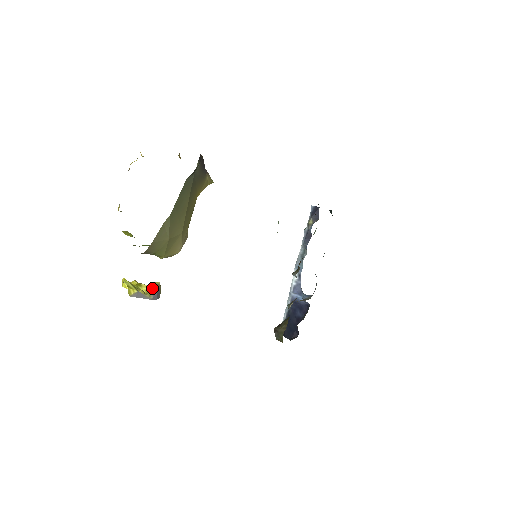
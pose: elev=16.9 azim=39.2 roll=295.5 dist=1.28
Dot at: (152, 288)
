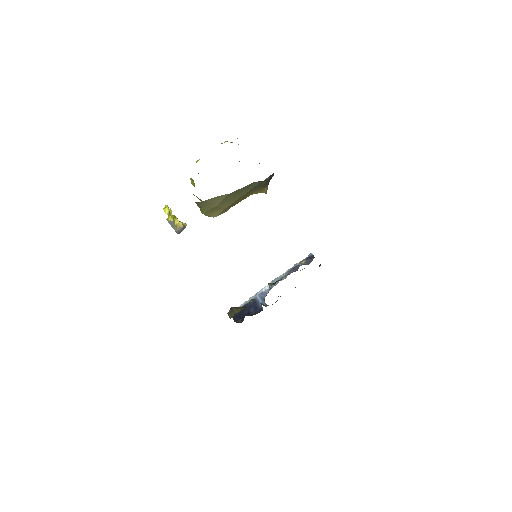
Dot at: (181, 225)
